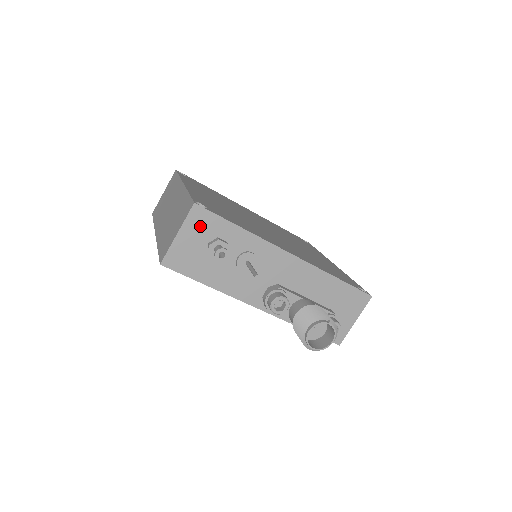
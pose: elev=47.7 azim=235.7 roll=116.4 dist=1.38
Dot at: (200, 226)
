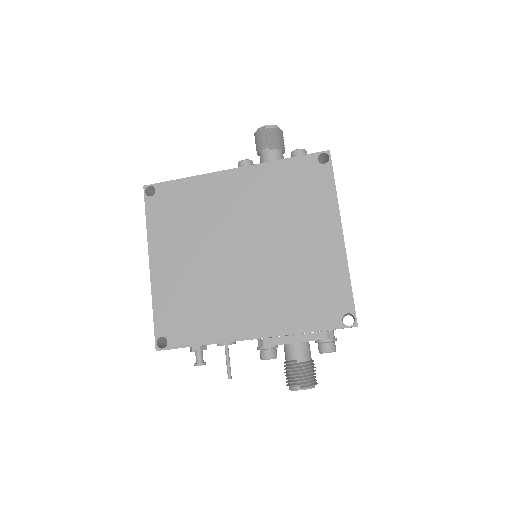
Dot at: occluded
